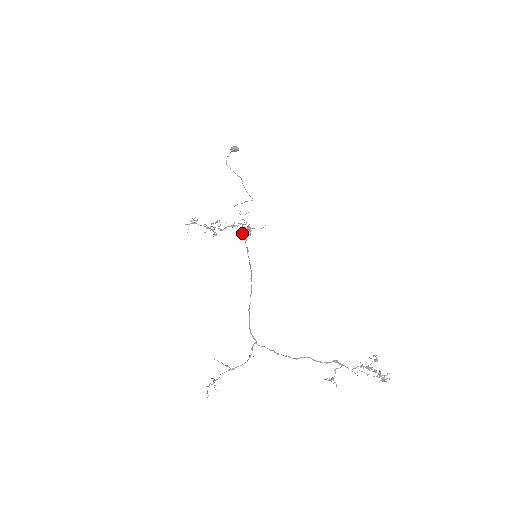
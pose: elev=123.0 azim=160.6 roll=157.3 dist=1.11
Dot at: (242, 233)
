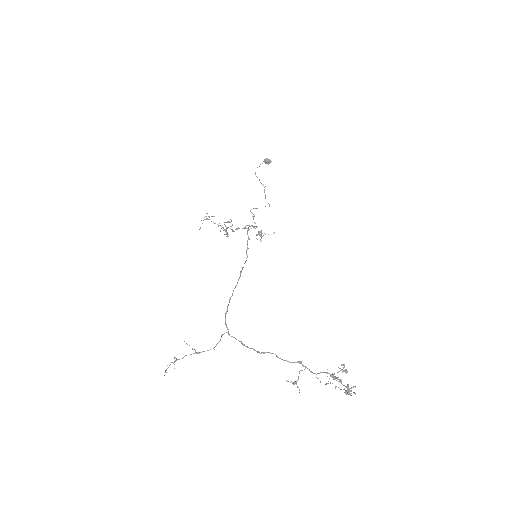
Dot at: (247, 232)
